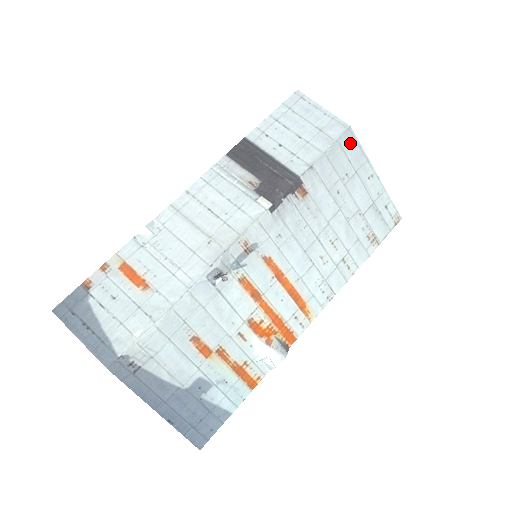
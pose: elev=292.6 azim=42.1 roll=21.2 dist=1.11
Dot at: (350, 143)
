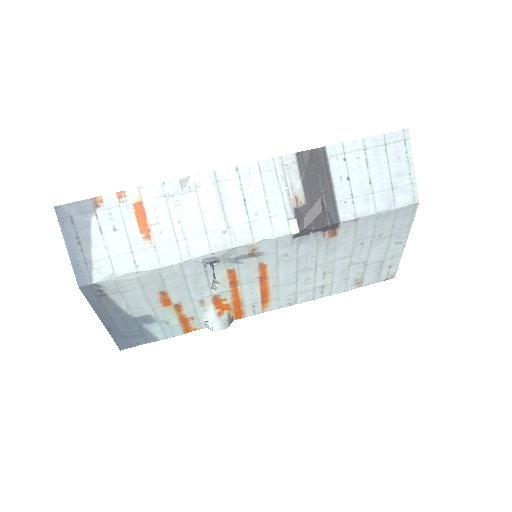
Dot at: (406, 214)
